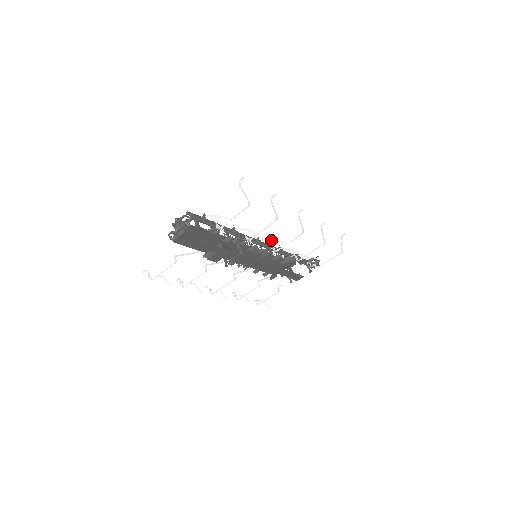
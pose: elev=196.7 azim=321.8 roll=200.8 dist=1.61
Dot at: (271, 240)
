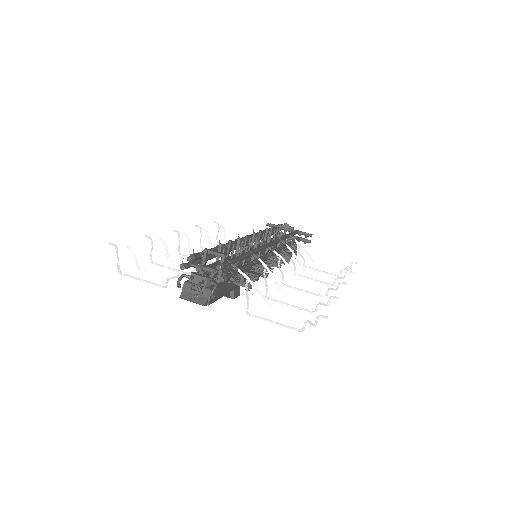
Dot at: (286, 264)
